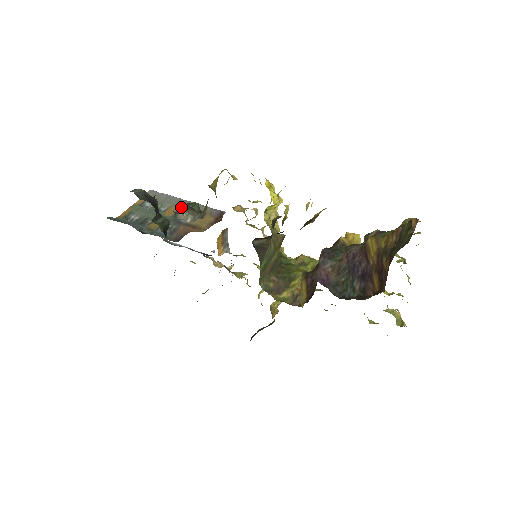
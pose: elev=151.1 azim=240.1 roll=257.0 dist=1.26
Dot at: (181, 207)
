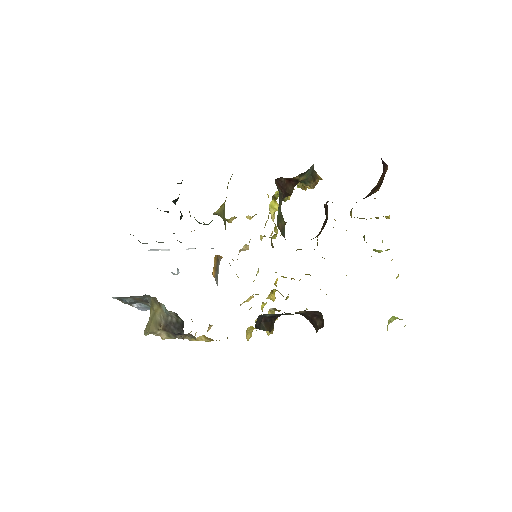
Dot at: occluded
